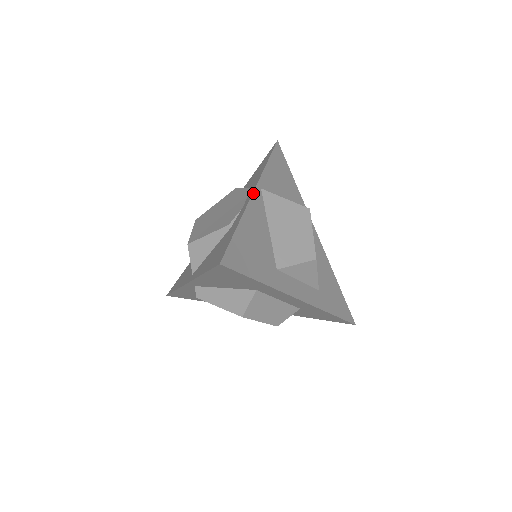
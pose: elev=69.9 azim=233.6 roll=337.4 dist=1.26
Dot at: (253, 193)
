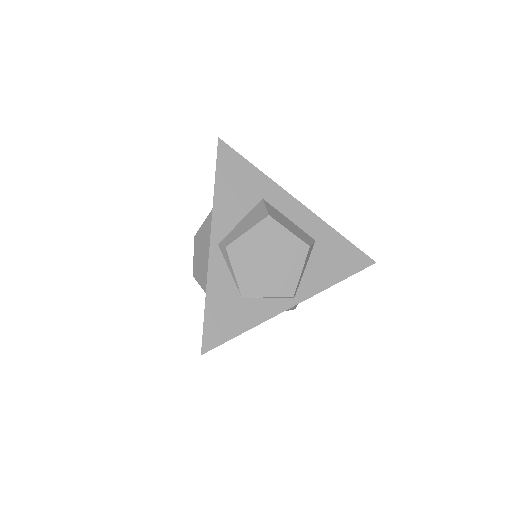
Dot at: occluded
